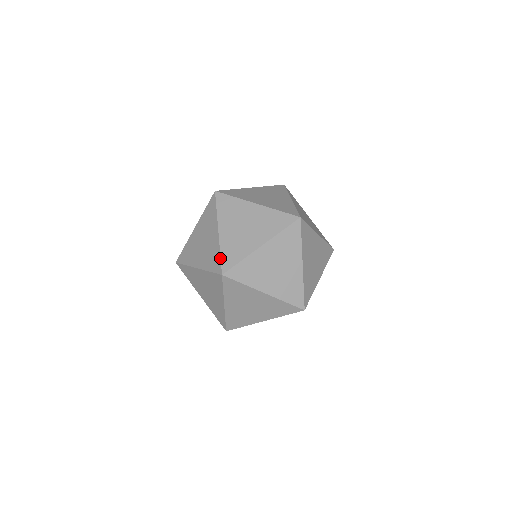
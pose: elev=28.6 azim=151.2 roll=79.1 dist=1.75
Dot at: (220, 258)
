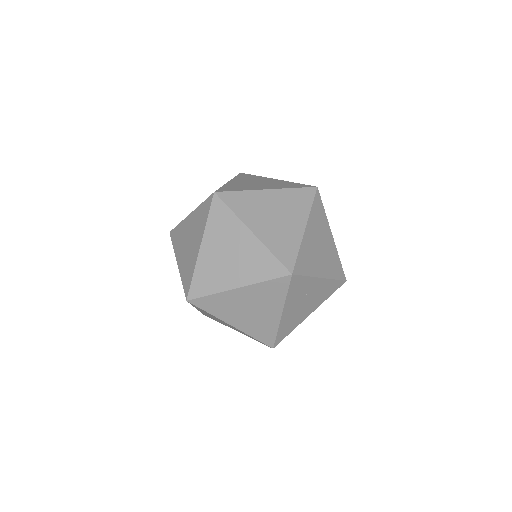
Dot at: occluded
